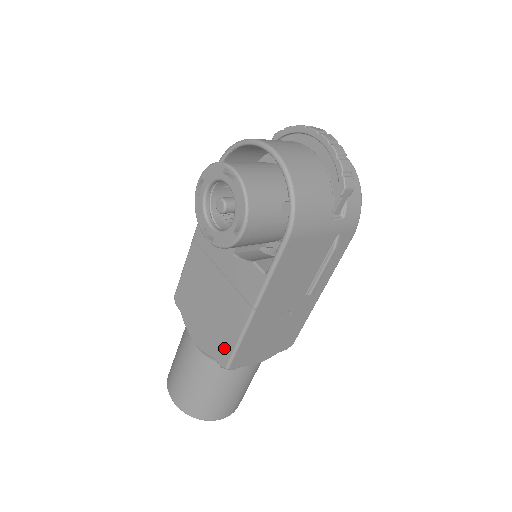
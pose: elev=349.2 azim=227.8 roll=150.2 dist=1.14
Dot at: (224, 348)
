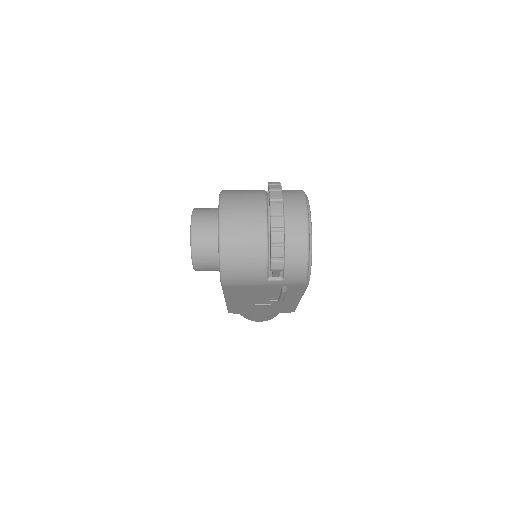
Dot at: occluded
